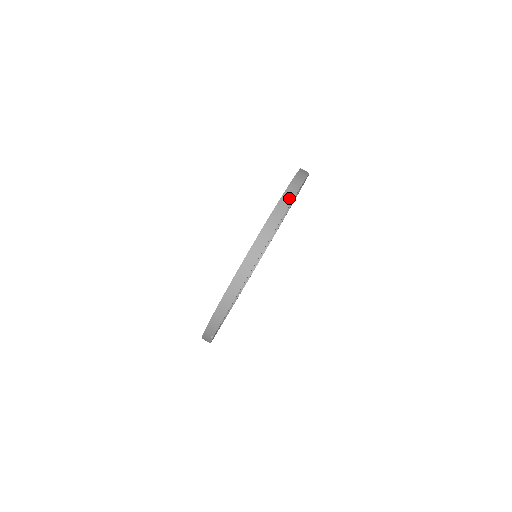
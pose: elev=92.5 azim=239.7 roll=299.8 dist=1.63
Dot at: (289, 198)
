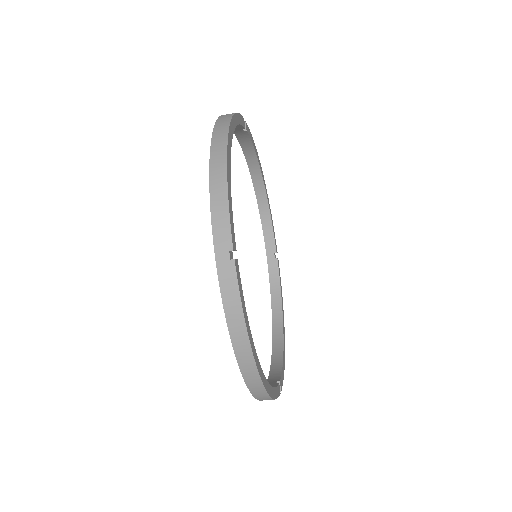
Dot at: (226, 246)
